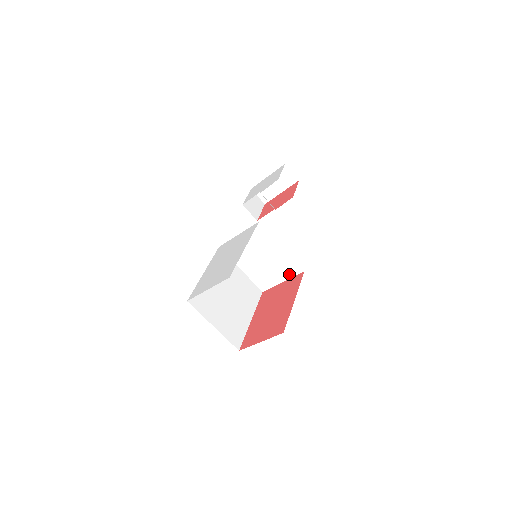
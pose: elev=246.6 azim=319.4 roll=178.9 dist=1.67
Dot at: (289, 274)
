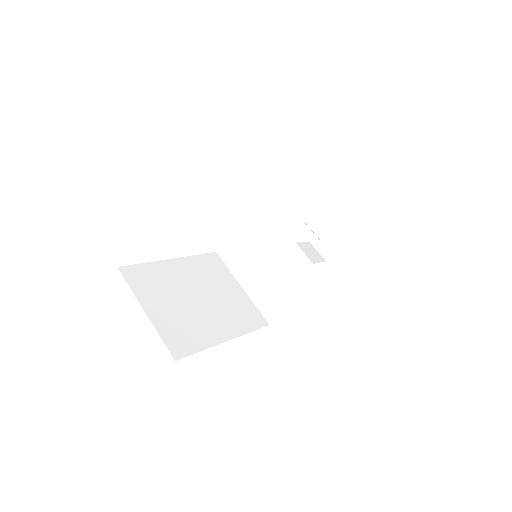
Dot at: (299, 281)
